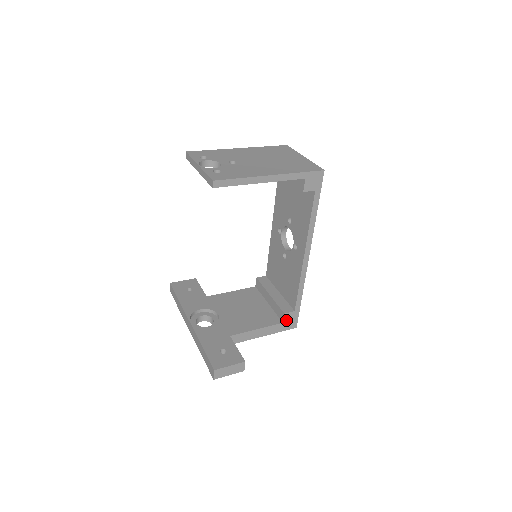
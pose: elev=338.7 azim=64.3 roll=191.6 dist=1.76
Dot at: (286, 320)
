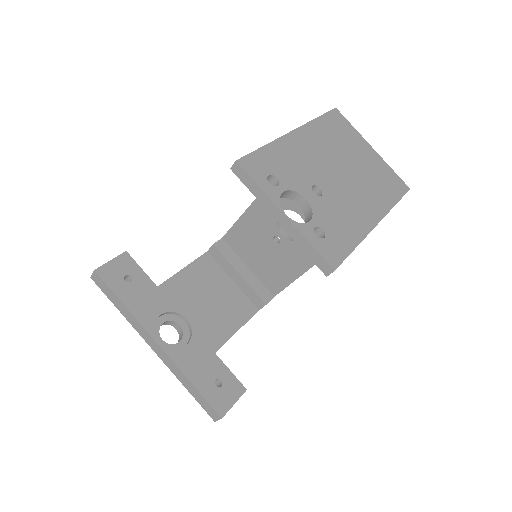
Dot at: occluded
